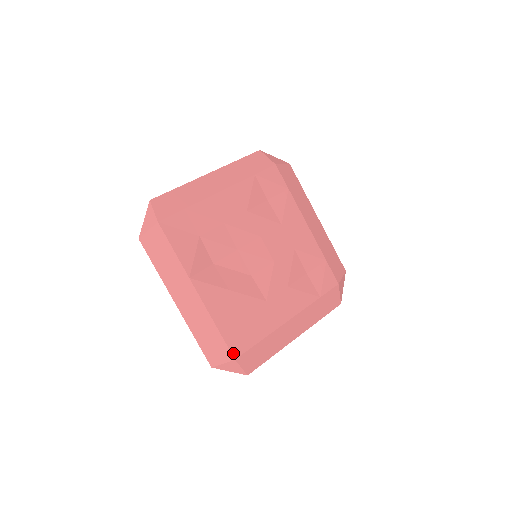
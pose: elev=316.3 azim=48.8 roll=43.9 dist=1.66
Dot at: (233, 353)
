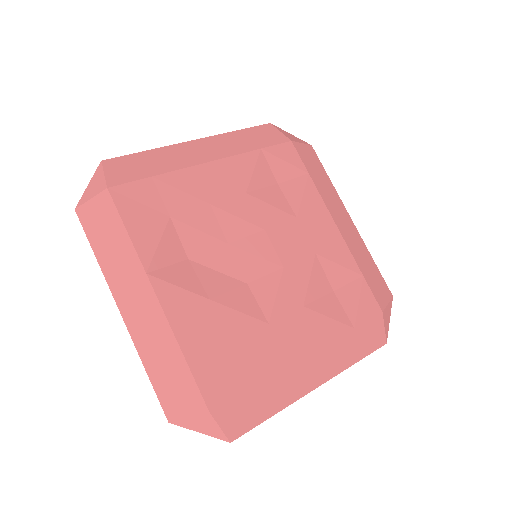
Dot at: (207, 400)
